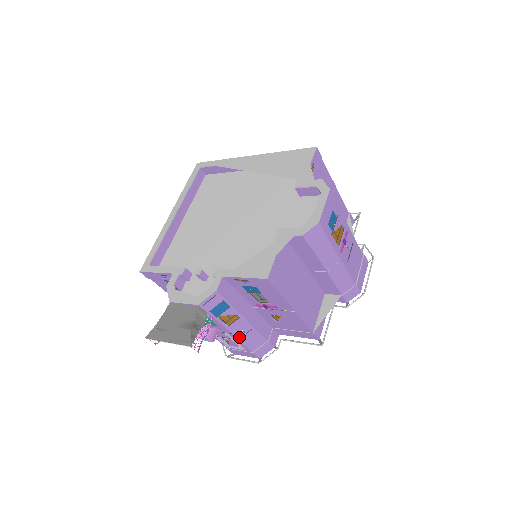
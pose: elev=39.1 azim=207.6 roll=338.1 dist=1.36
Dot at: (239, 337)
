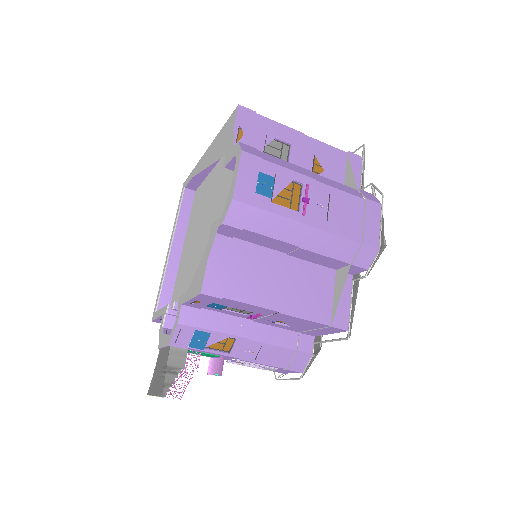
Dot at: (253, 359)
